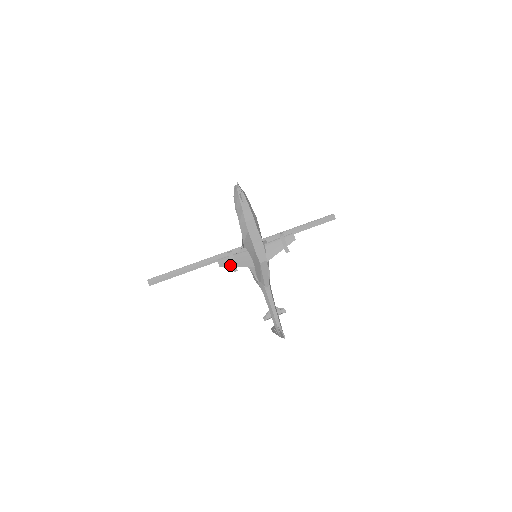
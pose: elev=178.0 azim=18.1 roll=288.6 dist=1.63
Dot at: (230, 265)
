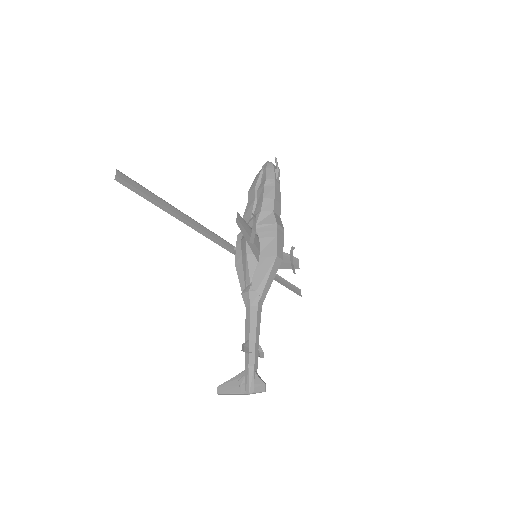
Dot at: (244, 232)
